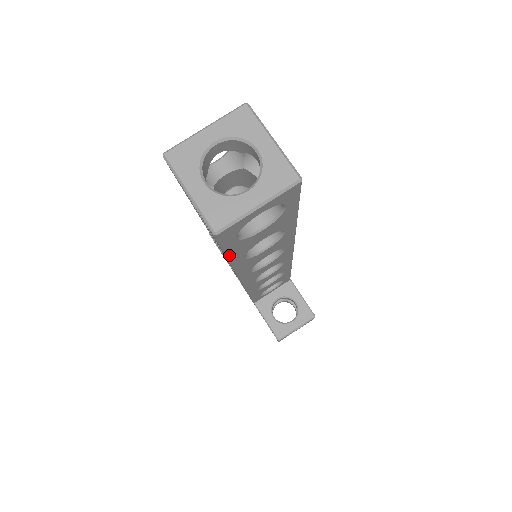
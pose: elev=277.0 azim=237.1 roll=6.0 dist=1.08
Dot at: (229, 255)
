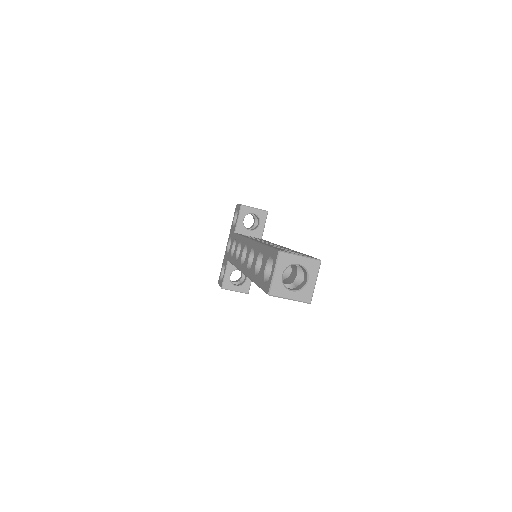
Dot at: occluded
